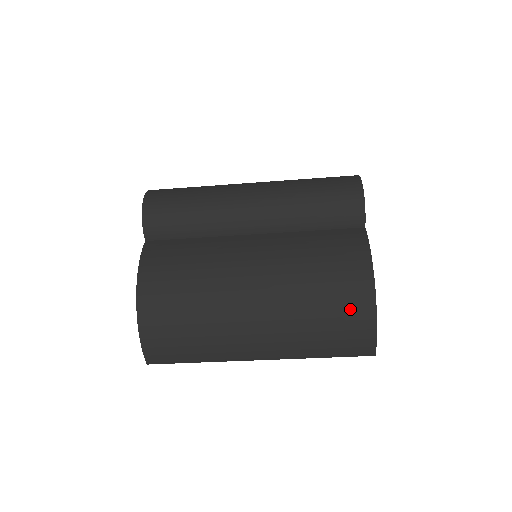
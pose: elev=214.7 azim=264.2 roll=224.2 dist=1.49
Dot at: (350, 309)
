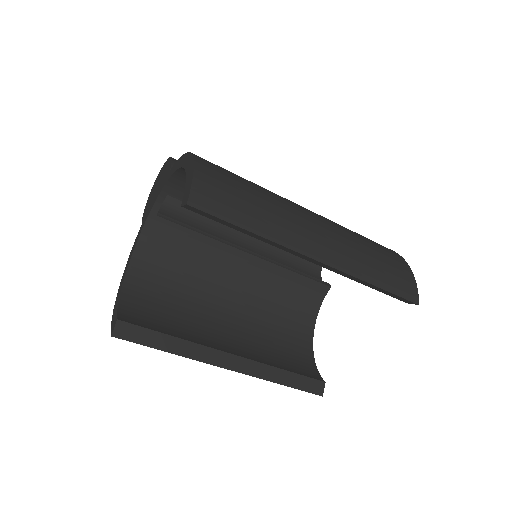
Dot at: (387, 252)
